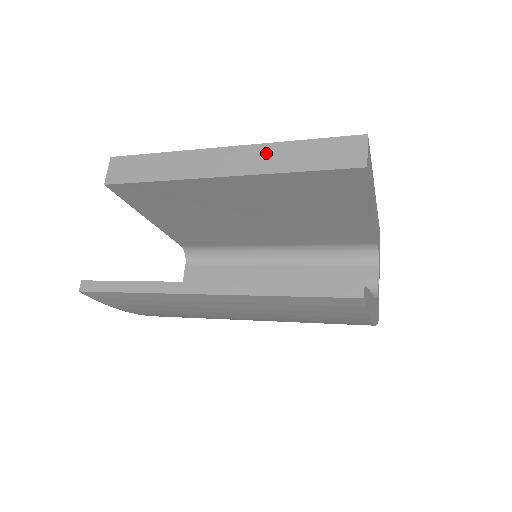
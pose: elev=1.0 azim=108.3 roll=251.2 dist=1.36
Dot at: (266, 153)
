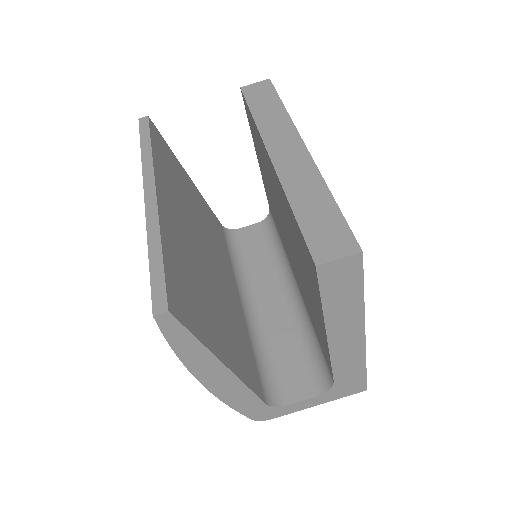
Dot at: (307, 176)
